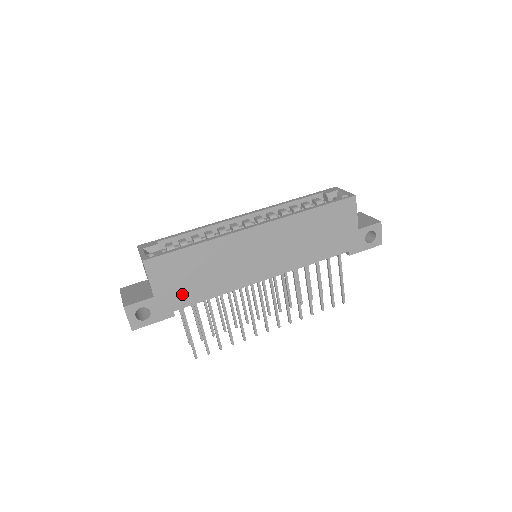
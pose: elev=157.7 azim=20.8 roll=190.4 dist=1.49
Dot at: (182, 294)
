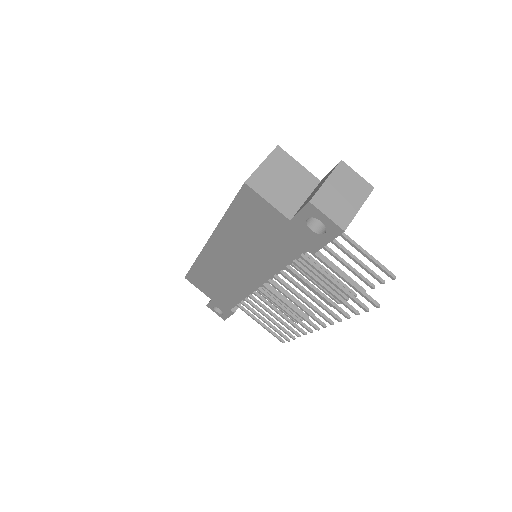
Dot at: (223, 298)
